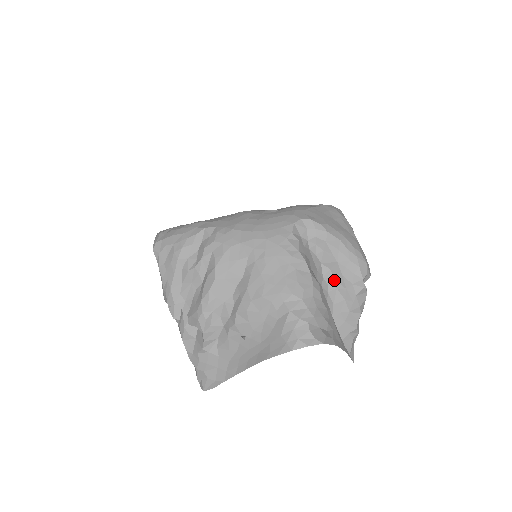
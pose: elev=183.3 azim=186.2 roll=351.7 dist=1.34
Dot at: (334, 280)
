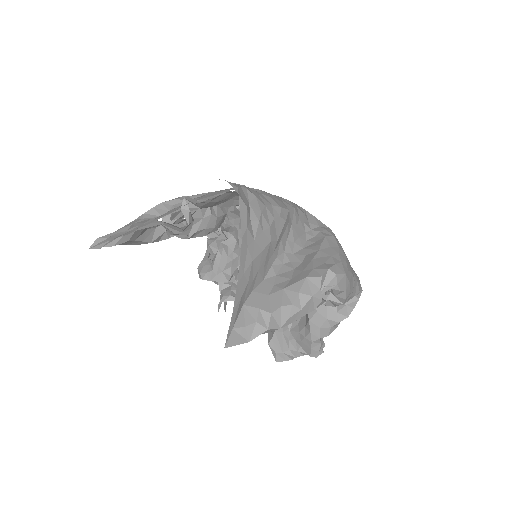
Dot at: (300, 263)
